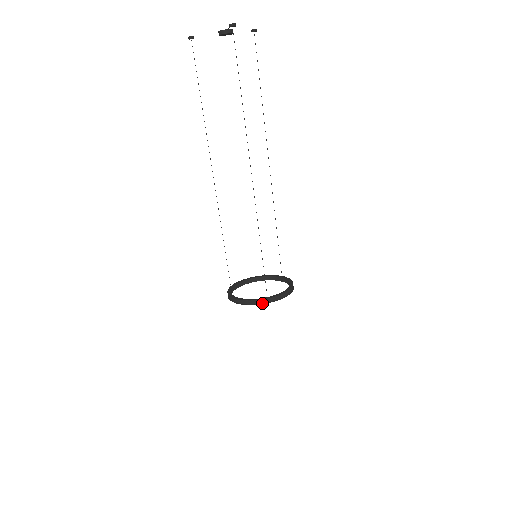
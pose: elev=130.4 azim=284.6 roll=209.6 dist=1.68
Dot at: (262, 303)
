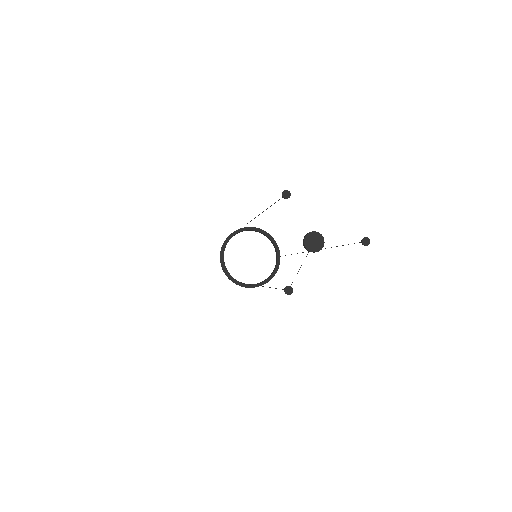
Dot at: (232, 280)
